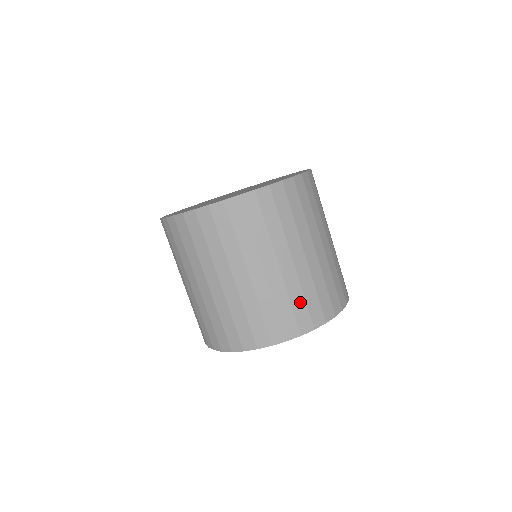
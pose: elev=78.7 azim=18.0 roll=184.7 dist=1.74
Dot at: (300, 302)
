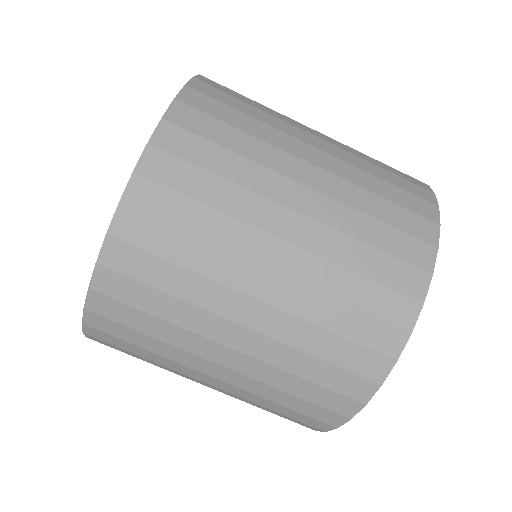
Dot at: (292, 400)
